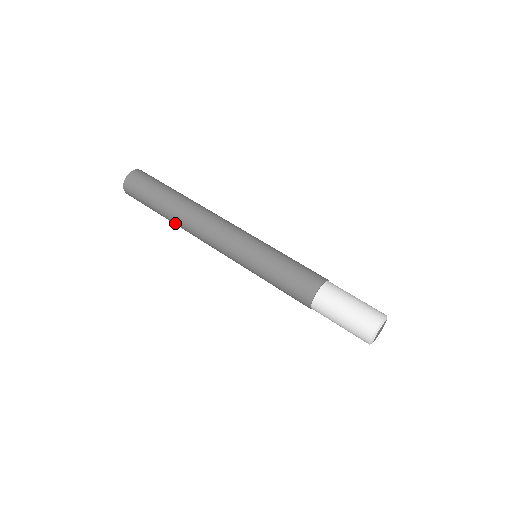
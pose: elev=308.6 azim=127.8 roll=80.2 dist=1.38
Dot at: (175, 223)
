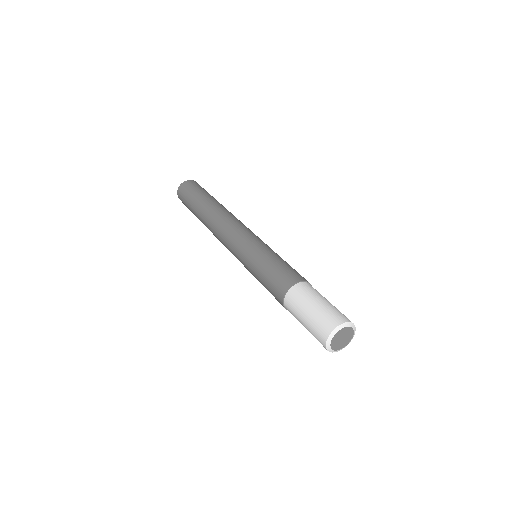
Dot at: occluded
